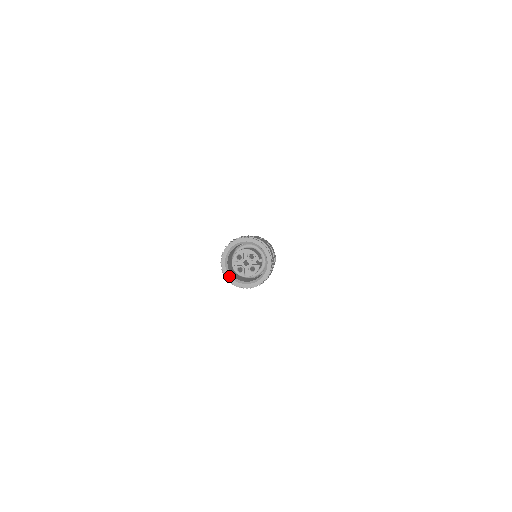
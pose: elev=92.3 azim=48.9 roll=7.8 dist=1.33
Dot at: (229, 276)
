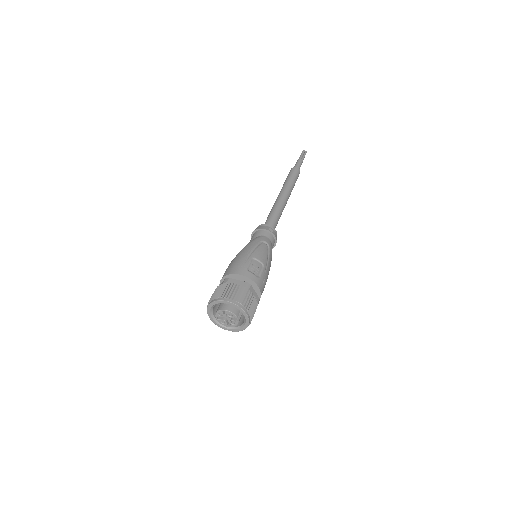
Dot at: (216, 323)
